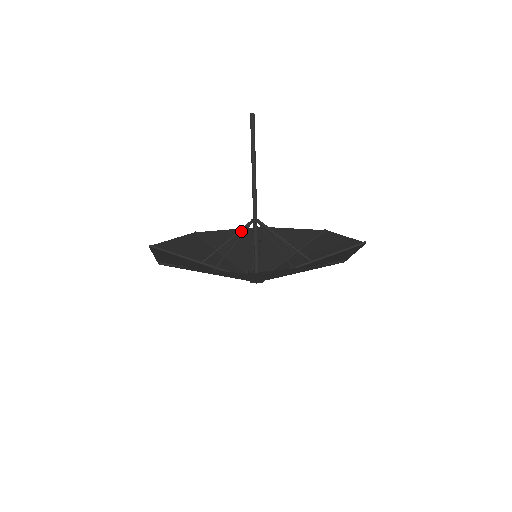
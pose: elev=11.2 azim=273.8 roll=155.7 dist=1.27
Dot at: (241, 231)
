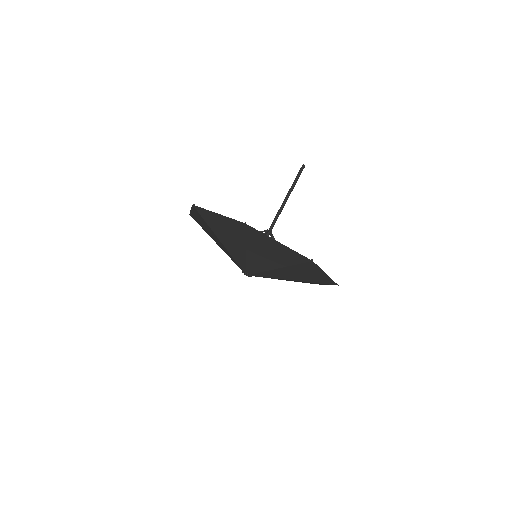
Dot at: occluded
